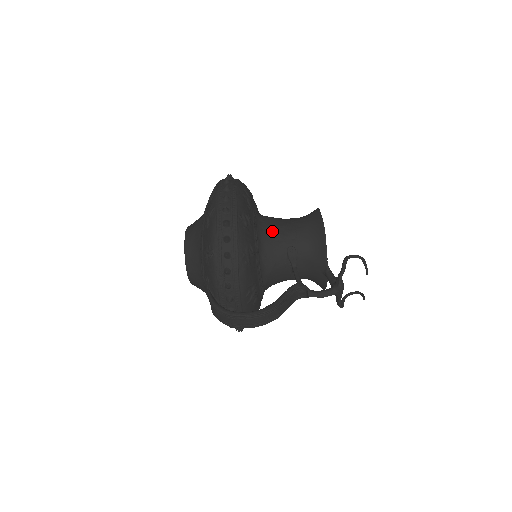
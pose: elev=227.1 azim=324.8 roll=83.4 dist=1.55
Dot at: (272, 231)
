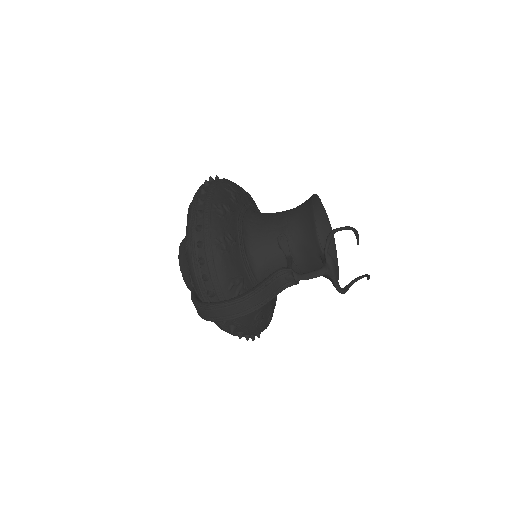
Dot at: (262, 223)
